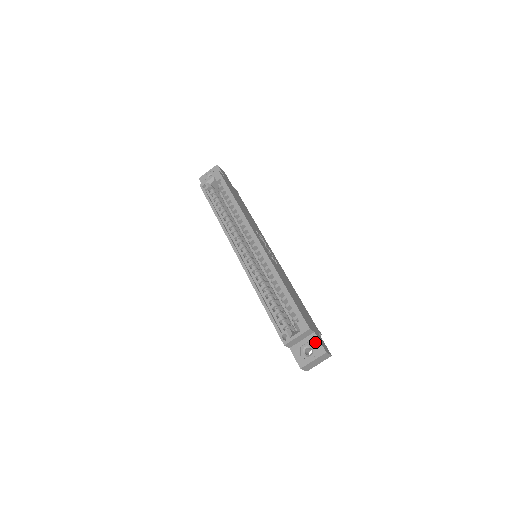
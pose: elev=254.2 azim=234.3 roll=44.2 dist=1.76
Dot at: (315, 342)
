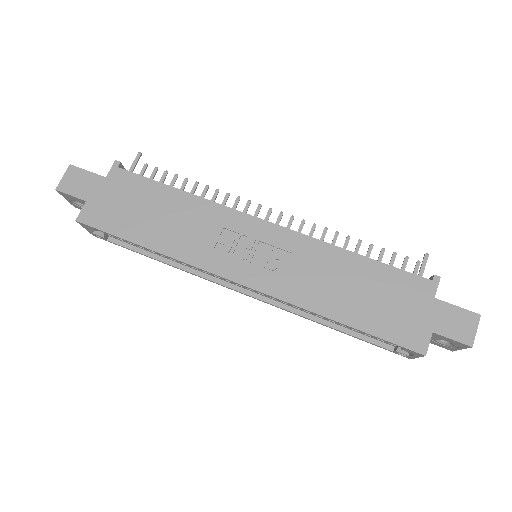
Dot at: (445, 339)
